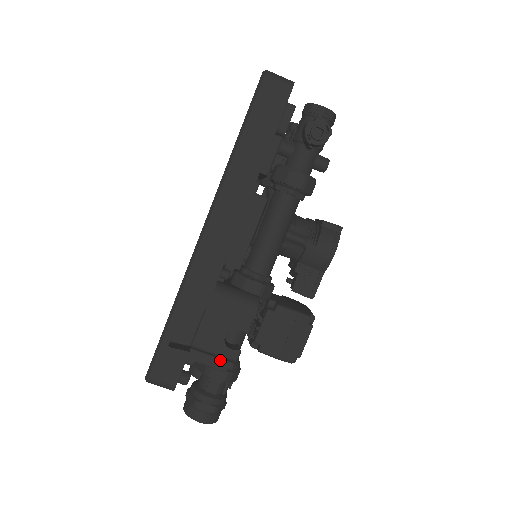
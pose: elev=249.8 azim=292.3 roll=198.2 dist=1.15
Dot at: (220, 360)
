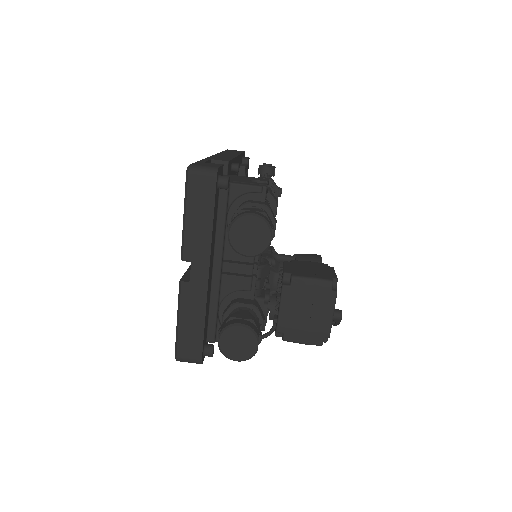
Dot at: (252, 184)
